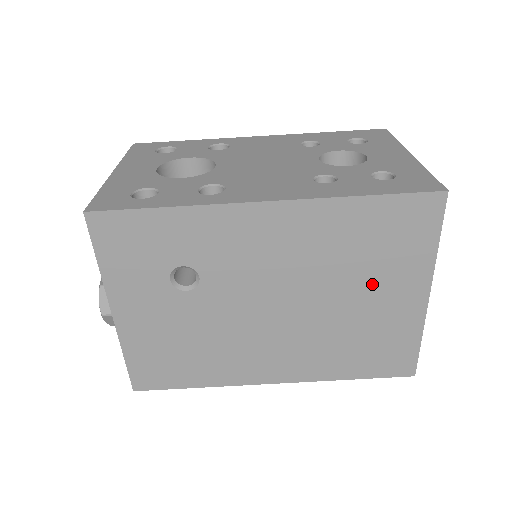
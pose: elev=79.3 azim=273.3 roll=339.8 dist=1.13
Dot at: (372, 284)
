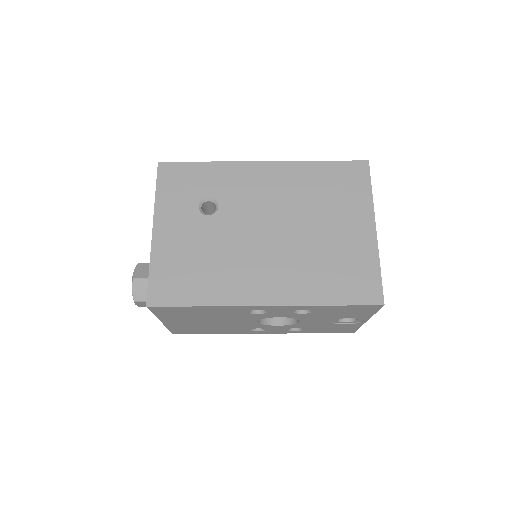
Dot at: (334, 217)
